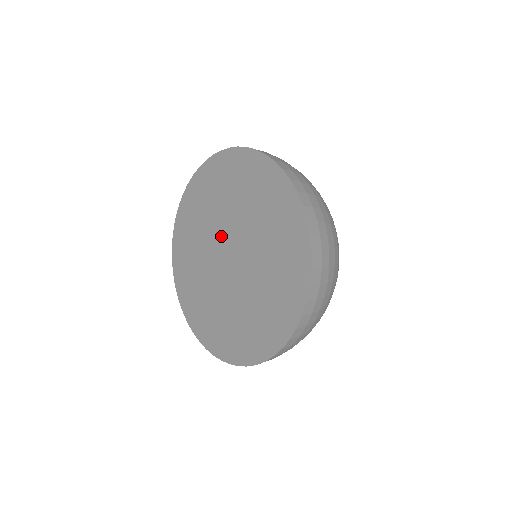
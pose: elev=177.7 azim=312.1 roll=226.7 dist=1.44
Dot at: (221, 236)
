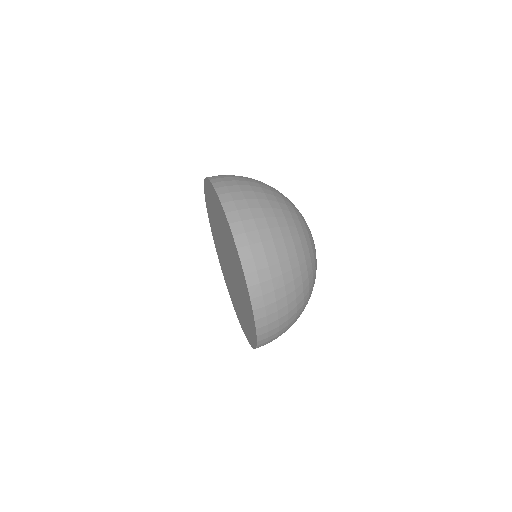
Dot at: (223, 245)
